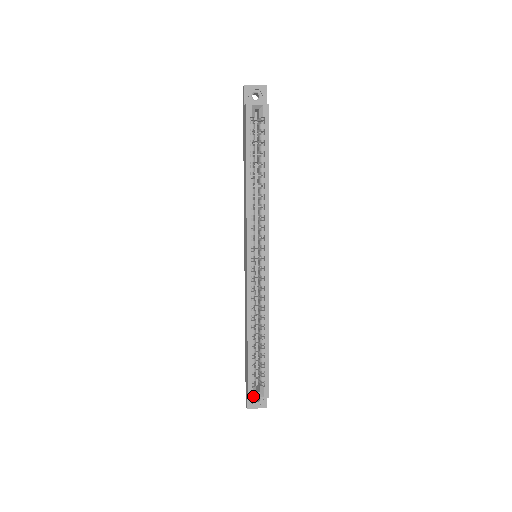
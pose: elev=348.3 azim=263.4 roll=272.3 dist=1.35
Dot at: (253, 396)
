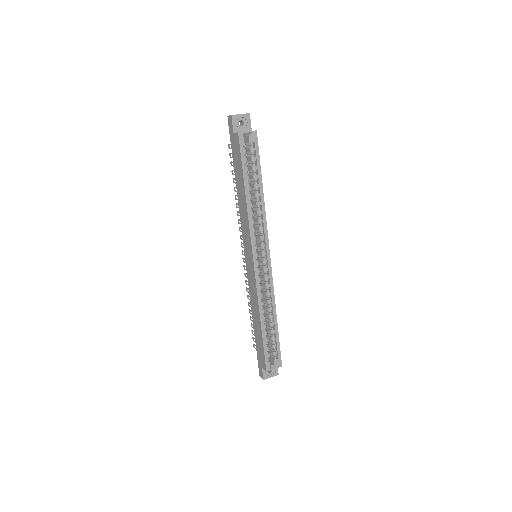
Dot at: (270, 369)
